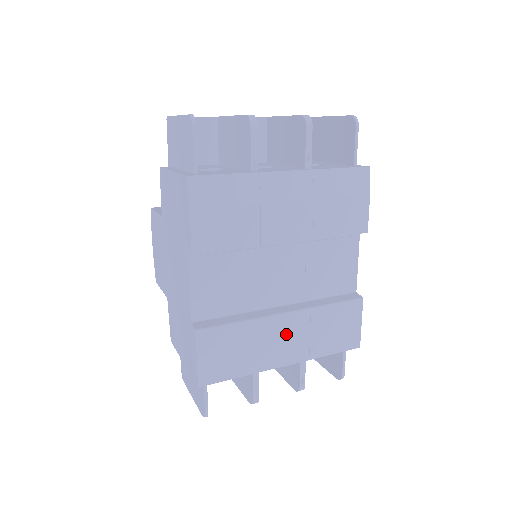
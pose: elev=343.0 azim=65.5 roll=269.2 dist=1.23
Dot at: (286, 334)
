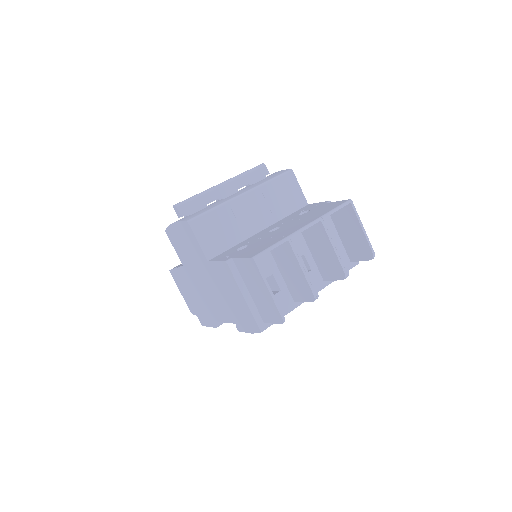
Dot at: occluded
